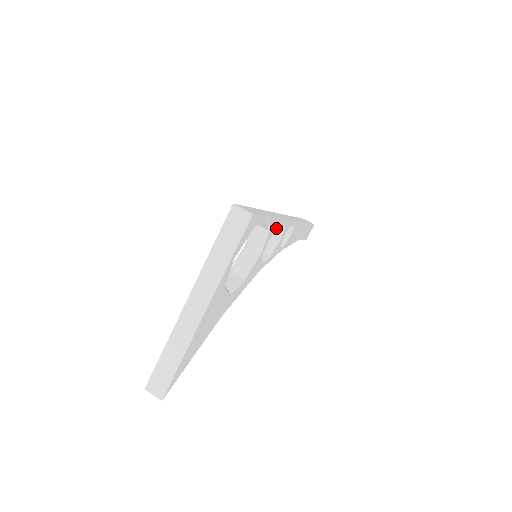
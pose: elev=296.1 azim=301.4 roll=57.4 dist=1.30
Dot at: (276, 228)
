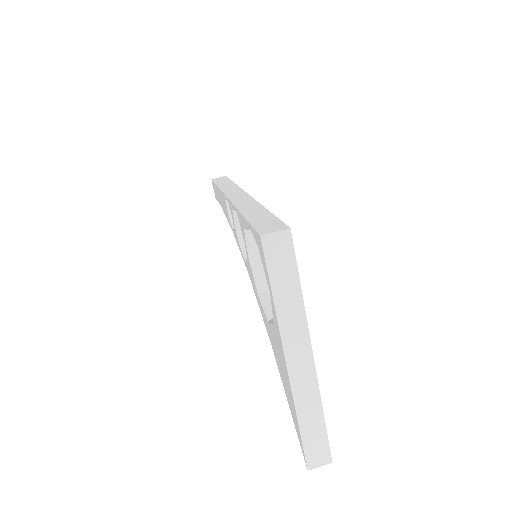
Dot at: occluded
